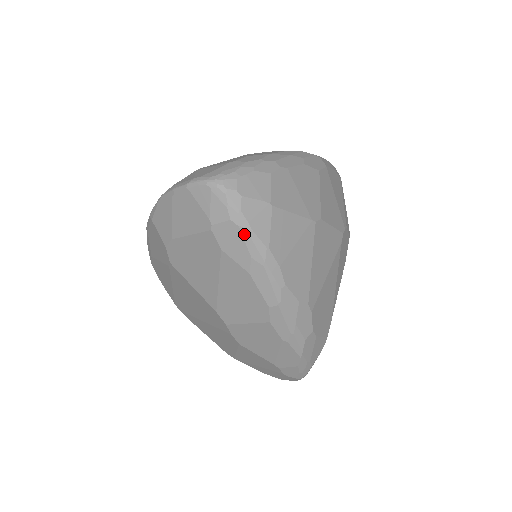
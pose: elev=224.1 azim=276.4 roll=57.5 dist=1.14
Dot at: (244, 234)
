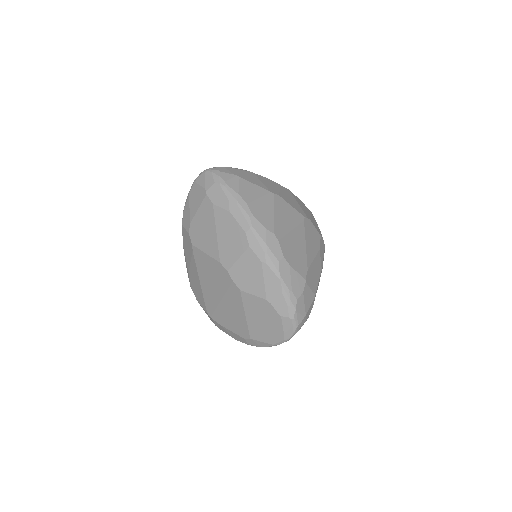
Dot at: (223, 188)
